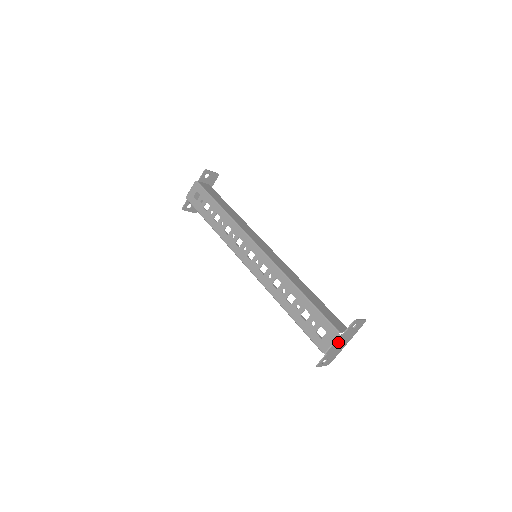
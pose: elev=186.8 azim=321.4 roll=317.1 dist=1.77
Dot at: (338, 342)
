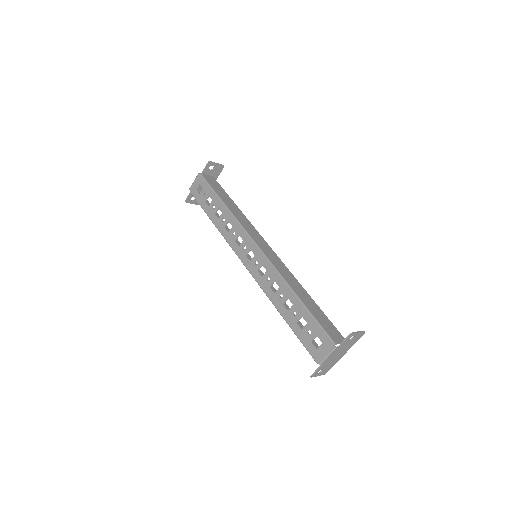
Dot at: (334, 354)
